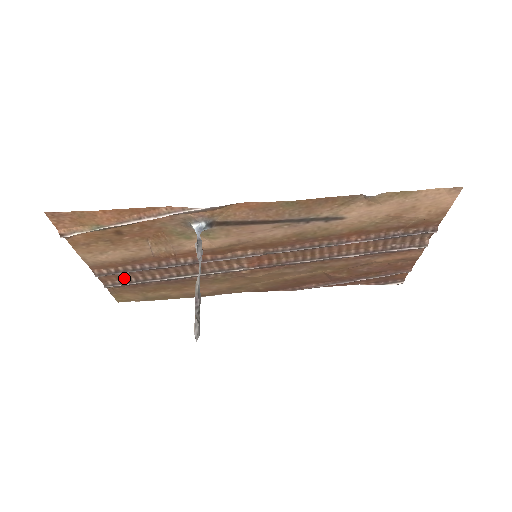
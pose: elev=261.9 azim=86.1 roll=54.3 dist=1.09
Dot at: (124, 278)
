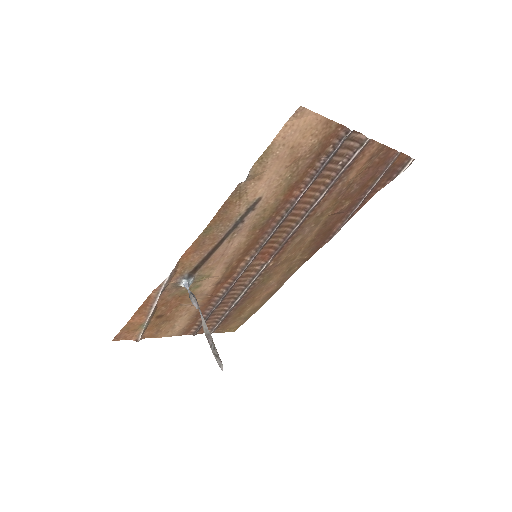
Dot at: (211, 323)
